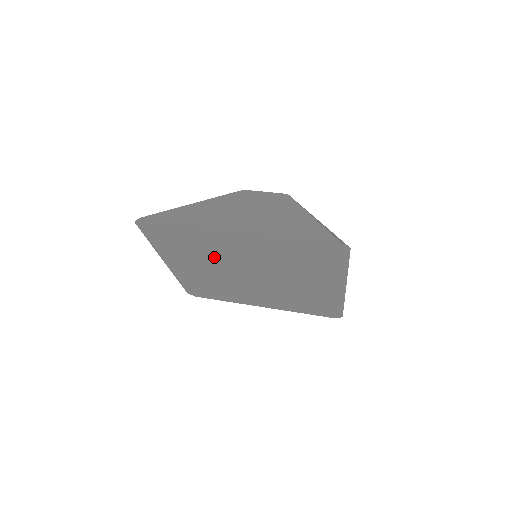
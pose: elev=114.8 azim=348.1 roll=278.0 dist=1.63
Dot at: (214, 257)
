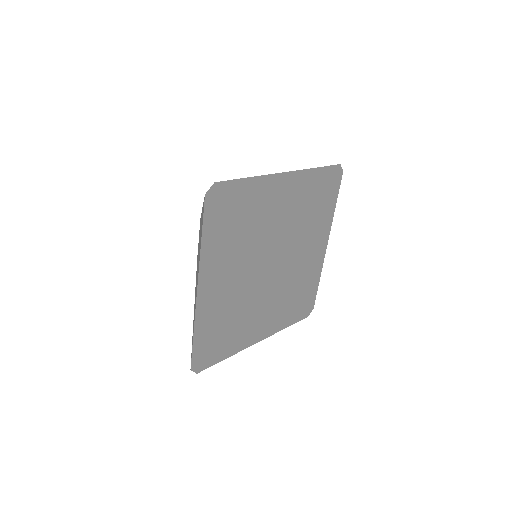
Dot at: (253, 241)
